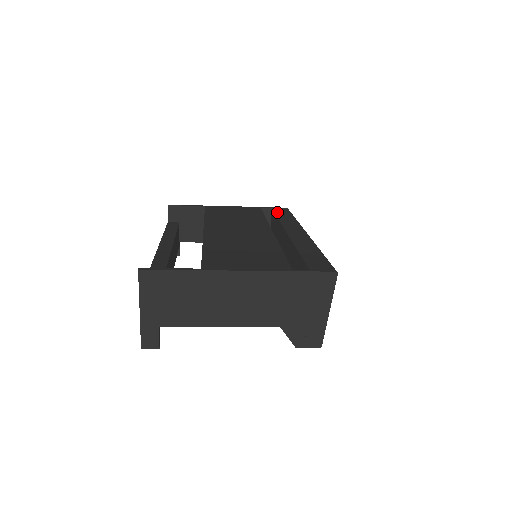
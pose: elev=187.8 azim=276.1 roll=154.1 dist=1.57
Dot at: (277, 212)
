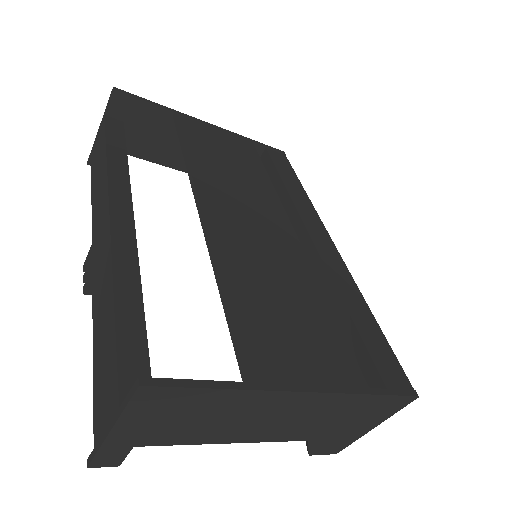
Dot at: (276, 162)
